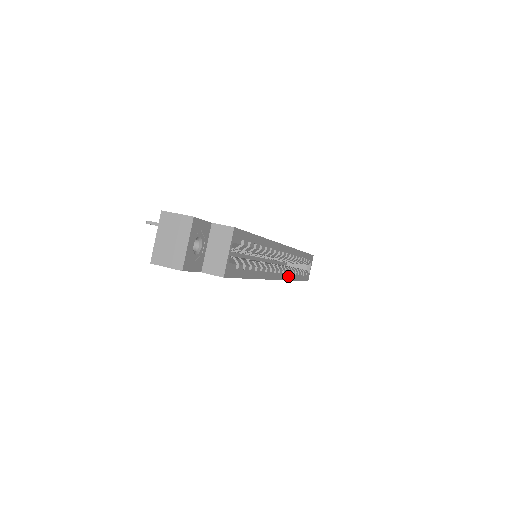
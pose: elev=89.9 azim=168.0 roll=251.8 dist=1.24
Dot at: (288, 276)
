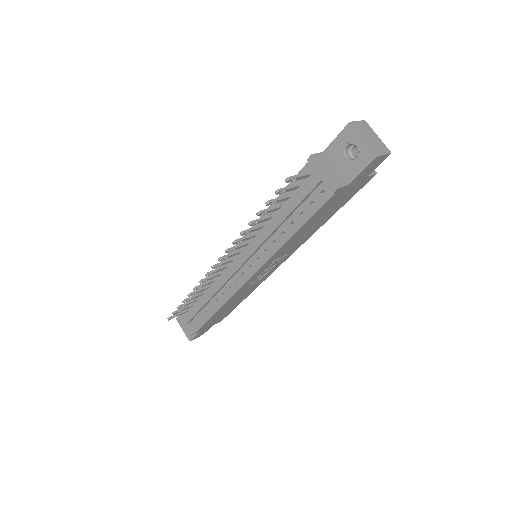
Dot at: occluded
